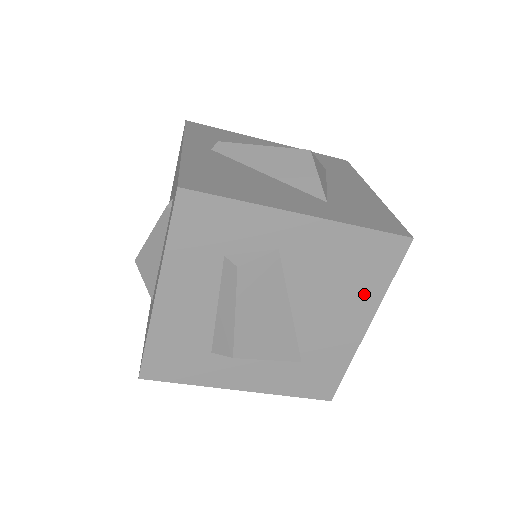
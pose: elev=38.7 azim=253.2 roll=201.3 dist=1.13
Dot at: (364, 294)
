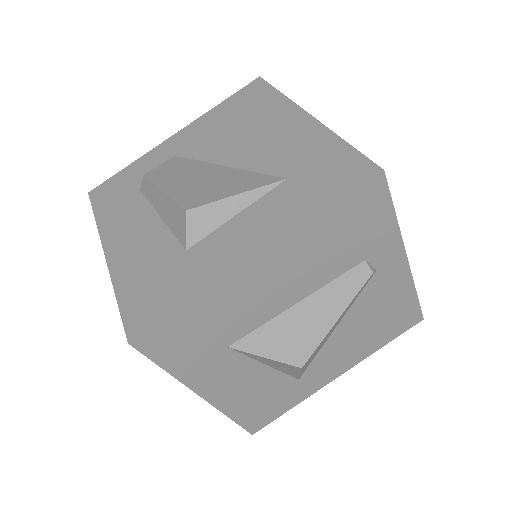
Dot at: (270, 111)
